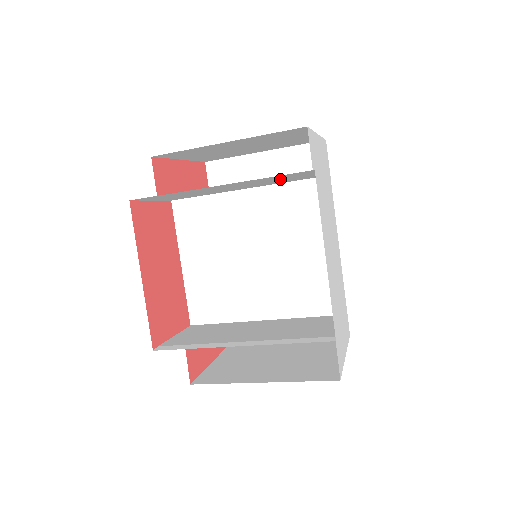
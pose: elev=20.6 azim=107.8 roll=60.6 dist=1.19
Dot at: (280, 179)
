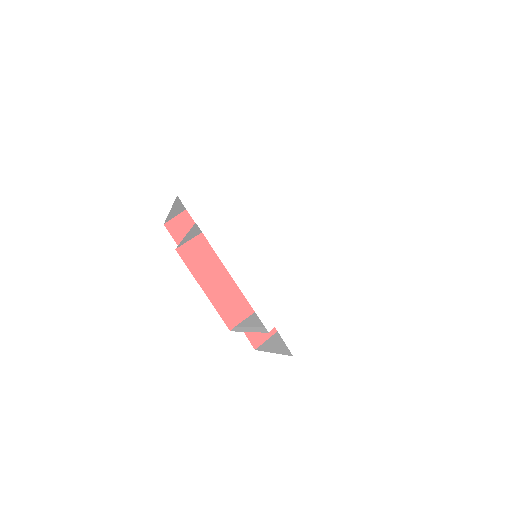
Dot at: occluded
